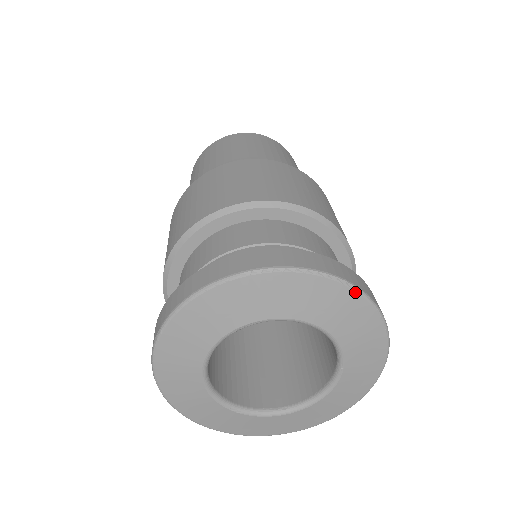
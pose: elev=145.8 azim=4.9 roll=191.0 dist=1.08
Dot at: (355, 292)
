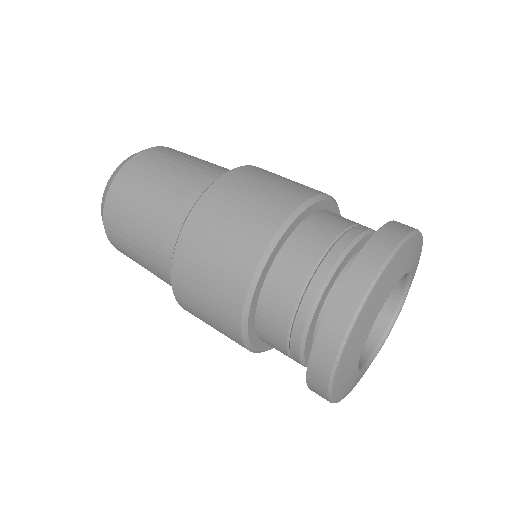
Dot at: (418, 263)
